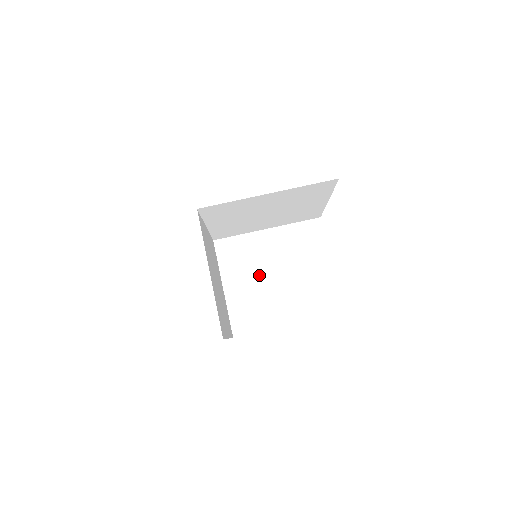
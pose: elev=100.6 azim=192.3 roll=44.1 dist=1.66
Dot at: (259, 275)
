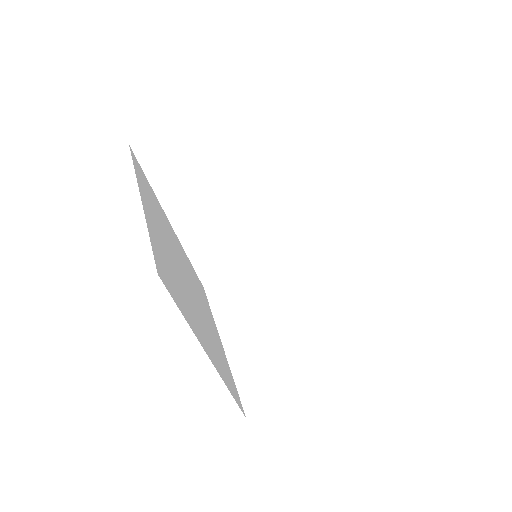
Dot at: (278, 312)
